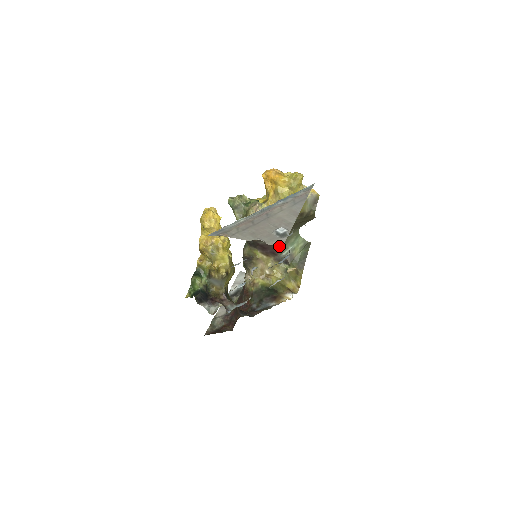
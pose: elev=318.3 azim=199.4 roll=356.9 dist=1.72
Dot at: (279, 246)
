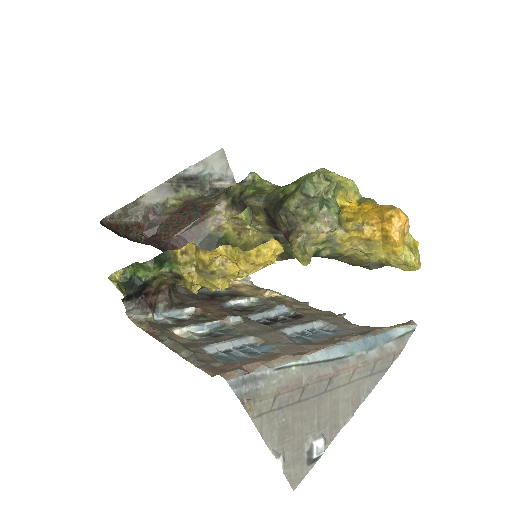
Dot at: (292, 487)
